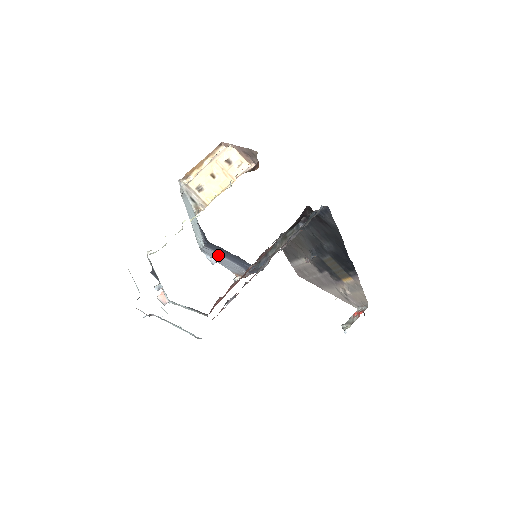
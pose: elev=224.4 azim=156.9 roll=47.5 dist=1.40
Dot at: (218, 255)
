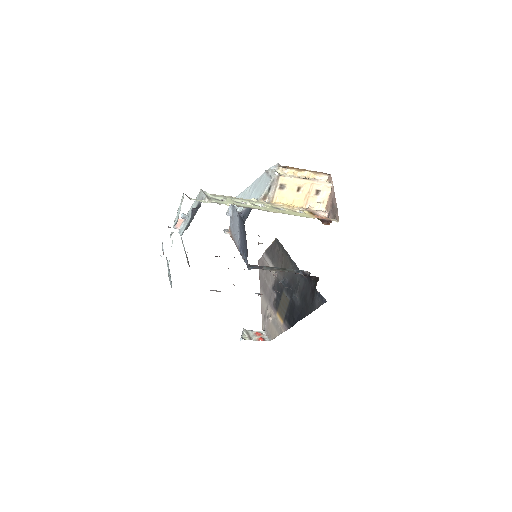
Dot at: (237, 222)
